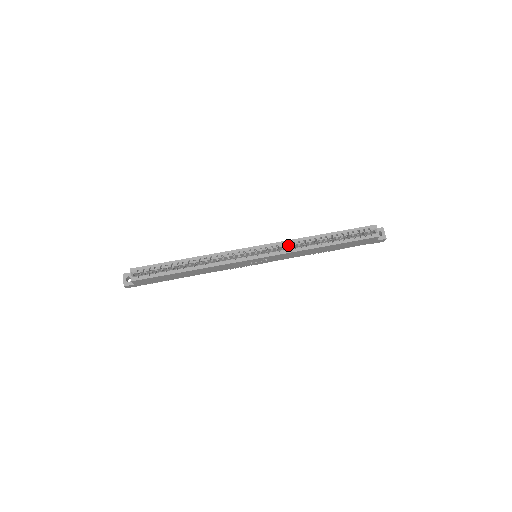
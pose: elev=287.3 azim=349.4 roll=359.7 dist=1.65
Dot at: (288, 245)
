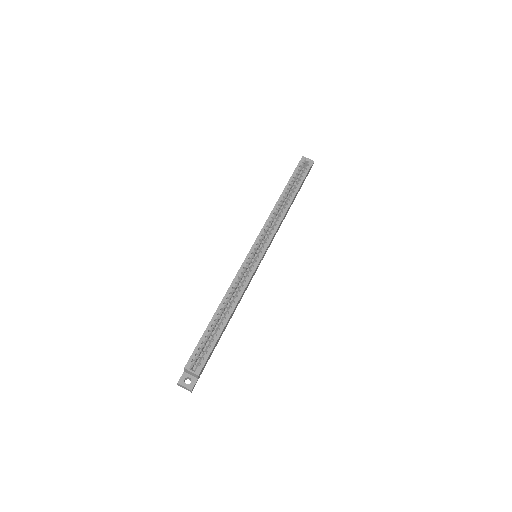
Dot at: (270, 224)
